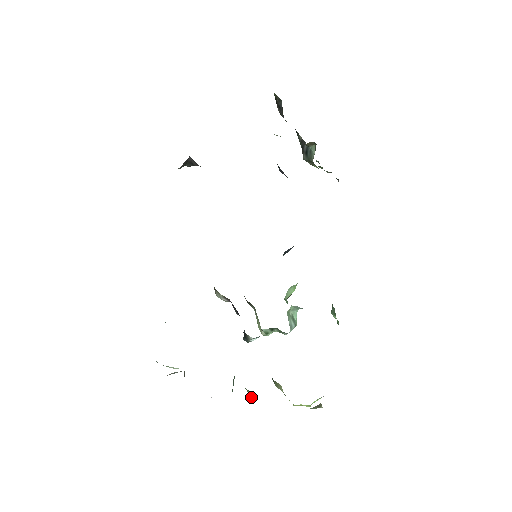
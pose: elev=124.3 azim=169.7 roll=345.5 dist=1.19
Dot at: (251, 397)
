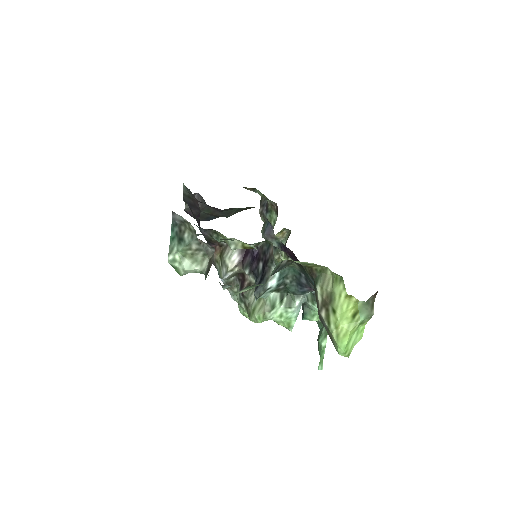
Dot at: occluded
